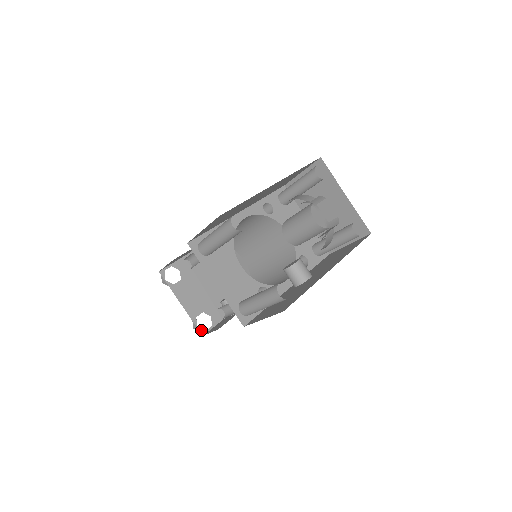
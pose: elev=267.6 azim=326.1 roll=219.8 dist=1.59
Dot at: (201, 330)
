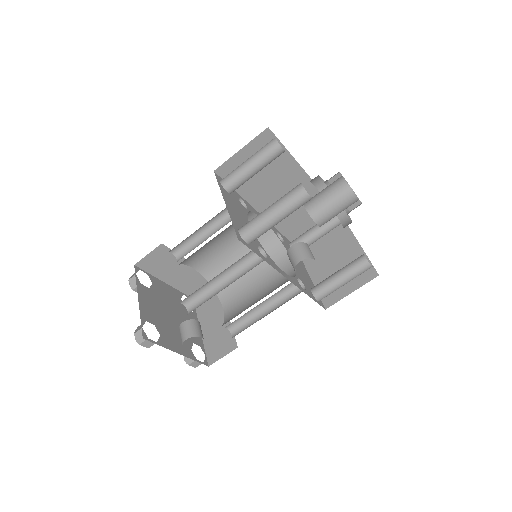
Dot at: (144, 333)
